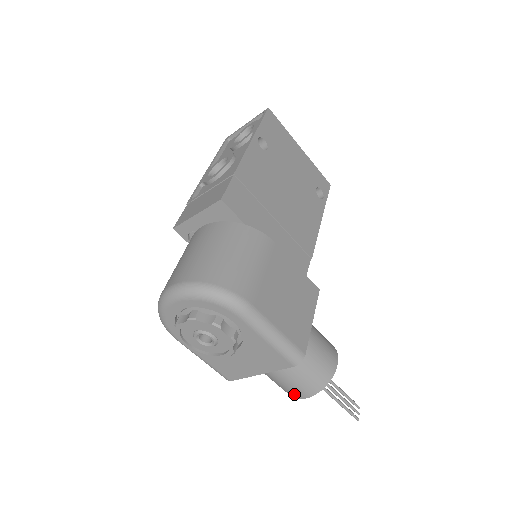
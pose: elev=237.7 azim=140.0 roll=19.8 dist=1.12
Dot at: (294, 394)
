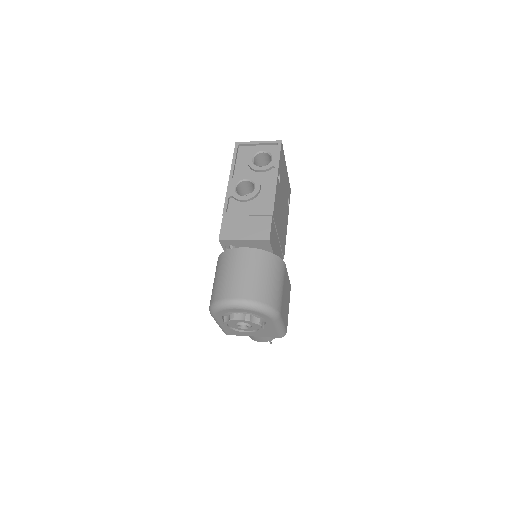
Dot at: (257, 340)
